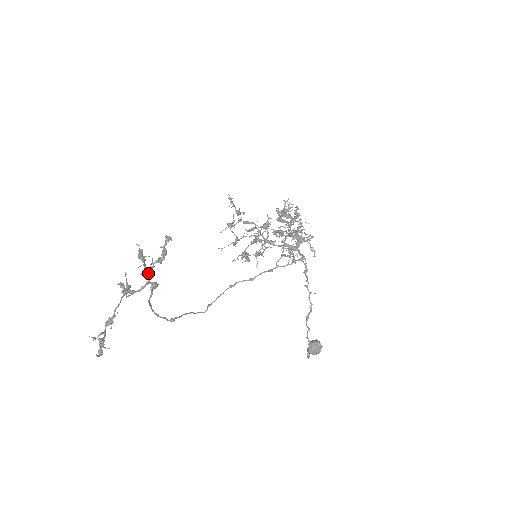
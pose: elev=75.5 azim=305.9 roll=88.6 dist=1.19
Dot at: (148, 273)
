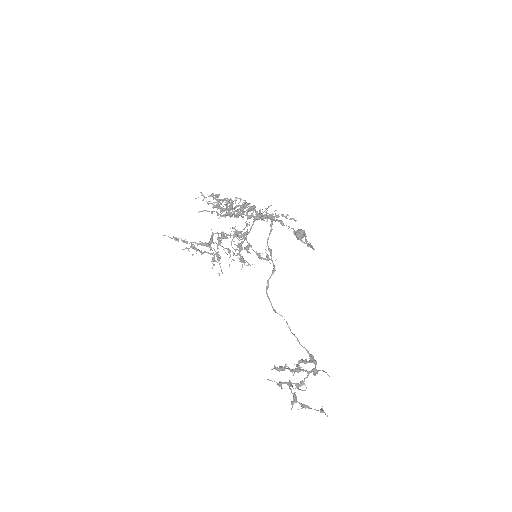
Dot at: (301, 370)
